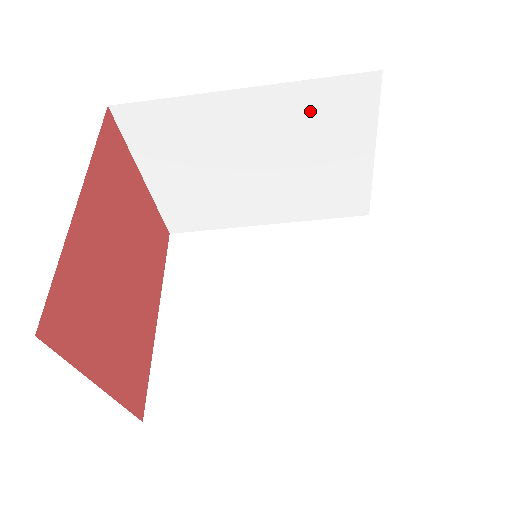
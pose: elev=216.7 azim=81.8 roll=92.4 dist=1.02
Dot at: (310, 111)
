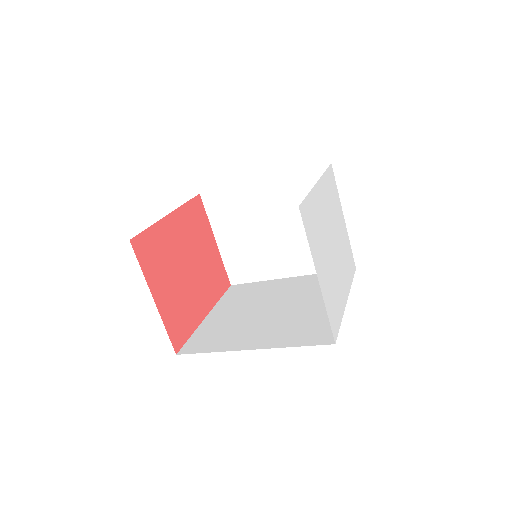
Dot at: (299, 190)
